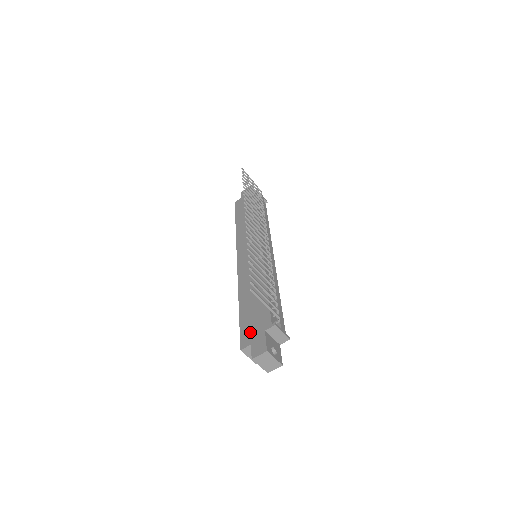
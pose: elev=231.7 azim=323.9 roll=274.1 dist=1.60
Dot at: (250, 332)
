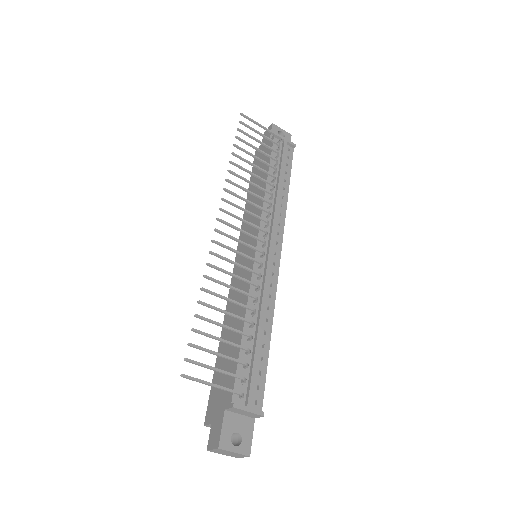
Dot at: (215, 401)
